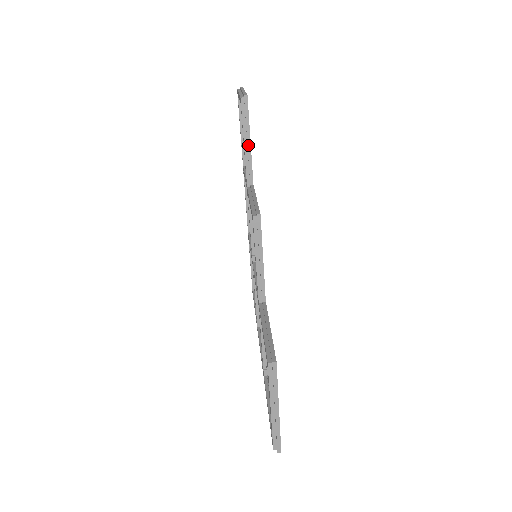
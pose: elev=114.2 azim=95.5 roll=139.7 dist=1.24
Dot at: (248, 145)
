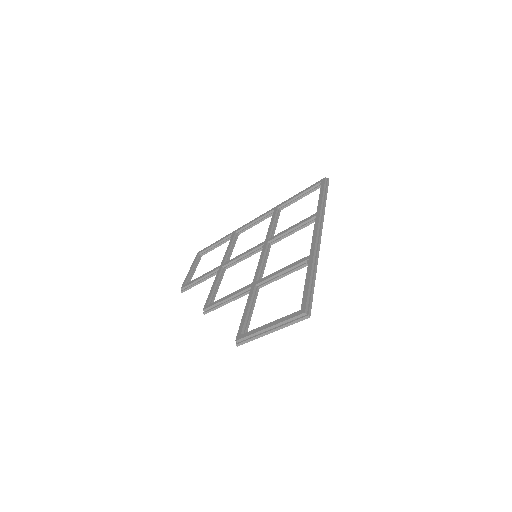
Dot at: occluded
